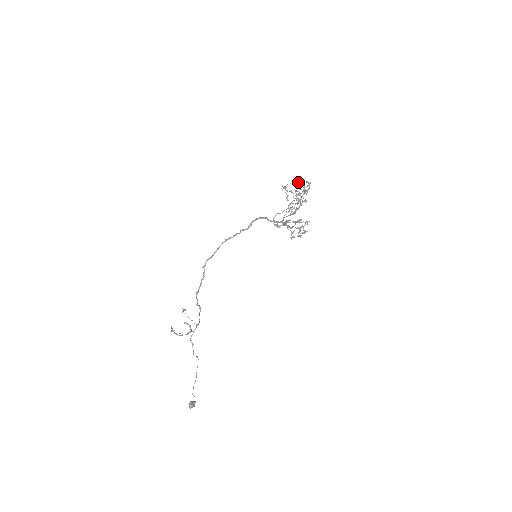
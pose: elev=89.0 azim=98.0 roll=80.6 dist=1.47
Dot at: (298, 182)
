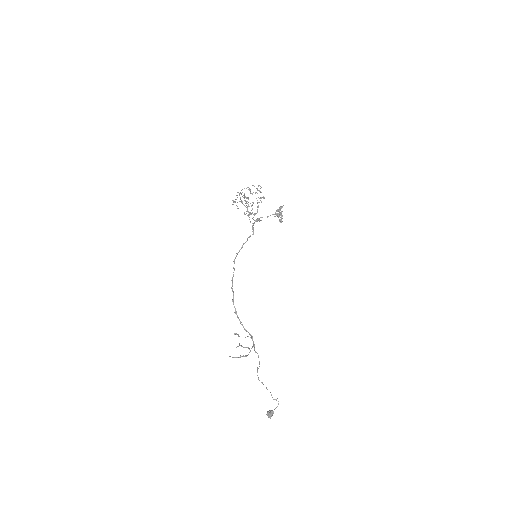
Dot at: occluded
